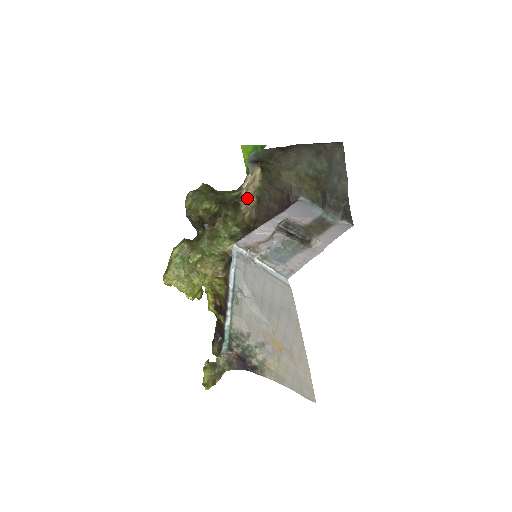
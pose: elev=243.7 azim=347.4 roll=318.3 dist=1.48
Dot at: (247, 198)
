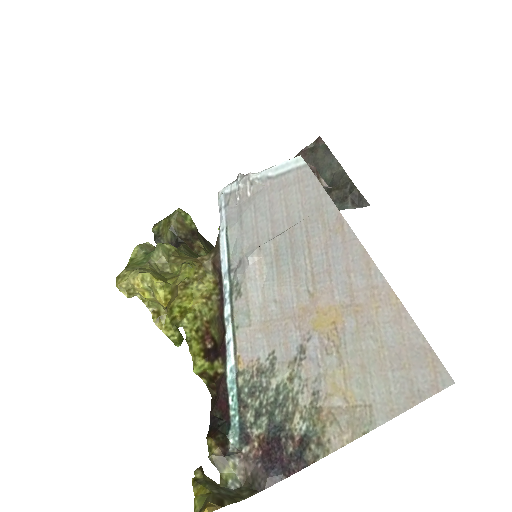
Dot at: occluded
